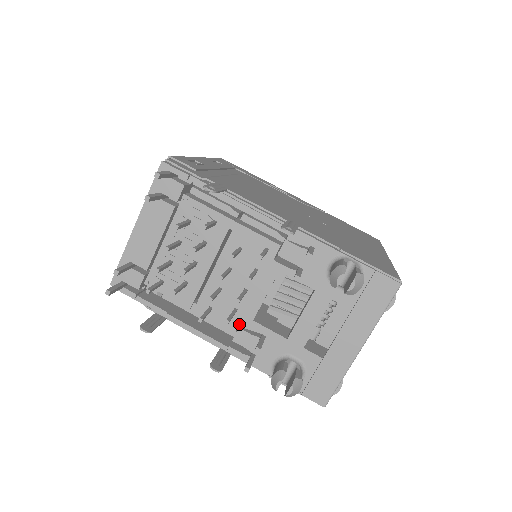
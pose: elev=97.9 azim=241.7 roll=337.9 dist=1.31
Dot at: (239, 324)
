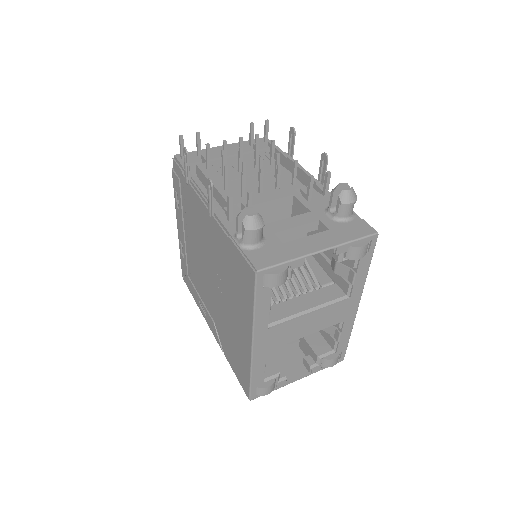
Dot at: (239, 203)
